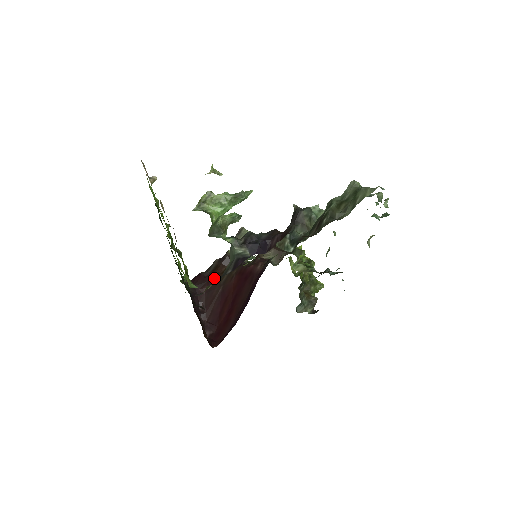
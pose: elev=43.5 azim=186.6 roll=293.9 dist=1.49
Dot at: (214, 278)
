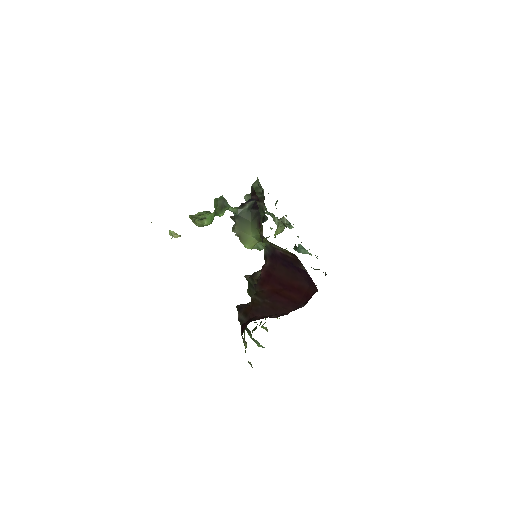
Dot at: (253, 310)
